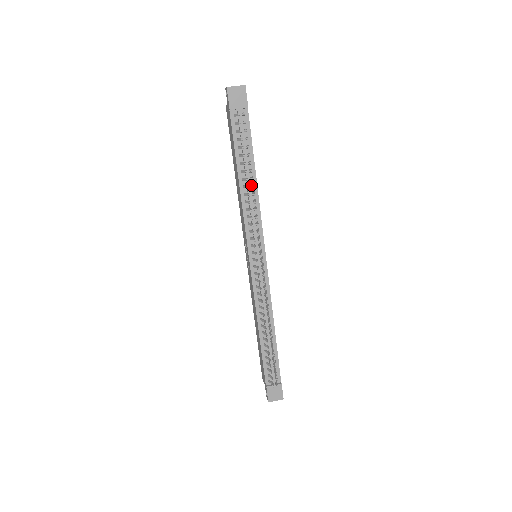
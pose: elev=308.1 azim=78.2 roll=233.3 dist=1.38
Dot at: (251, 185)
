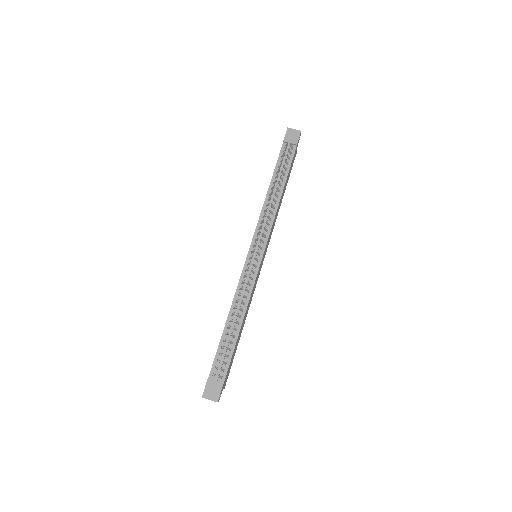
Dot at: (275, 192)
